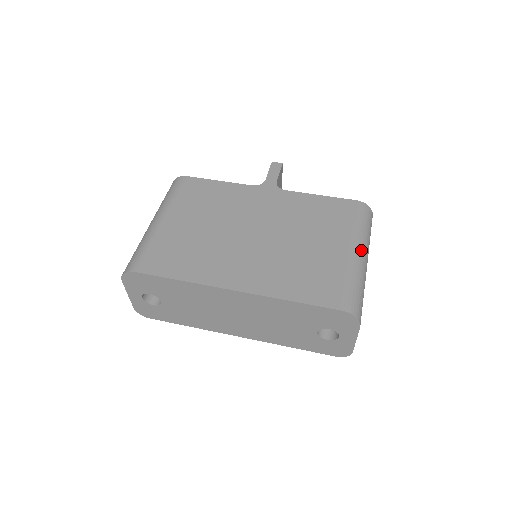
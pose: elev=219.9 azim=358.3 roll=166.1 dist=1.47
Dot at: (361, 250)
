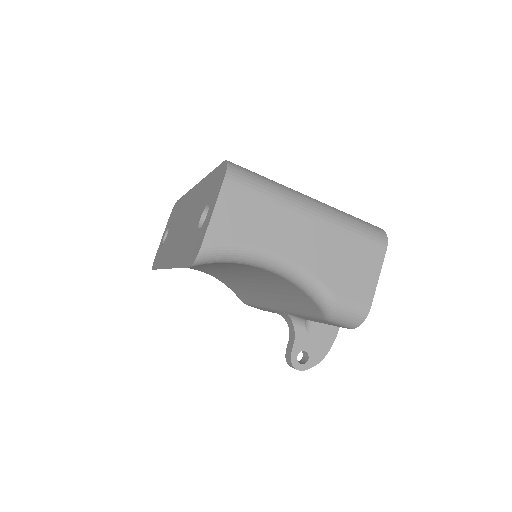
Dot at: (317, 201)
